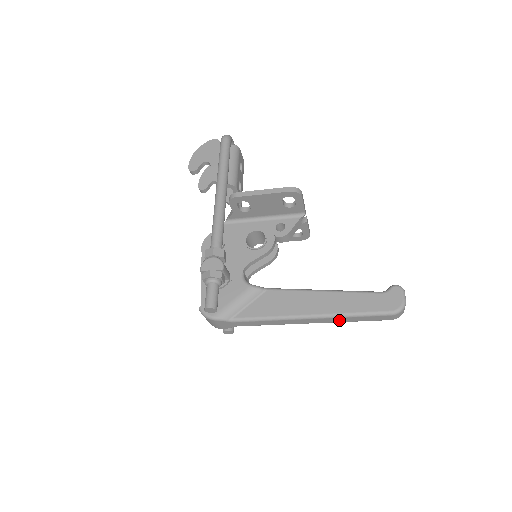
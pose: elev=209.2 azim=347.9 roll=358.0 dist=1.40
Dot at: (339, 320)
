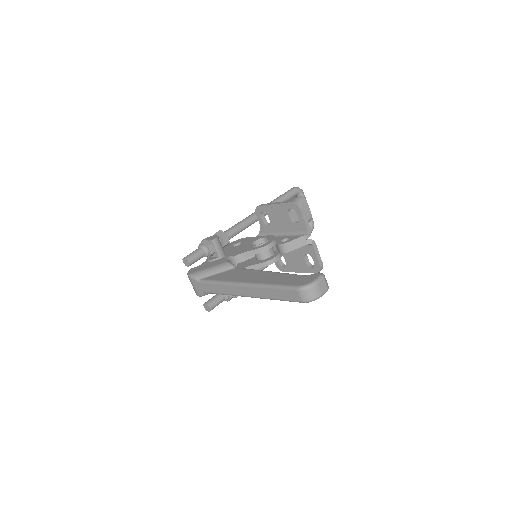
Dot at: (263, 293)
